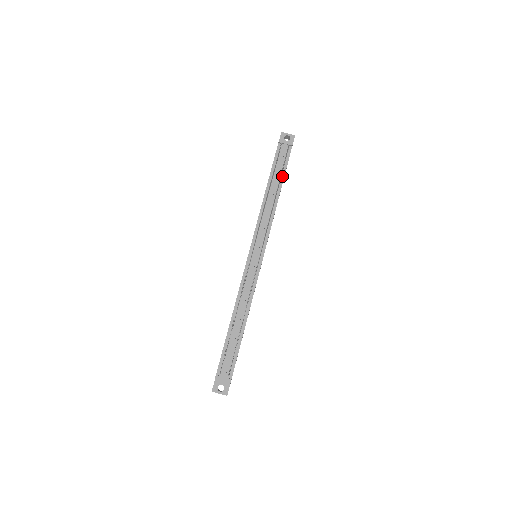
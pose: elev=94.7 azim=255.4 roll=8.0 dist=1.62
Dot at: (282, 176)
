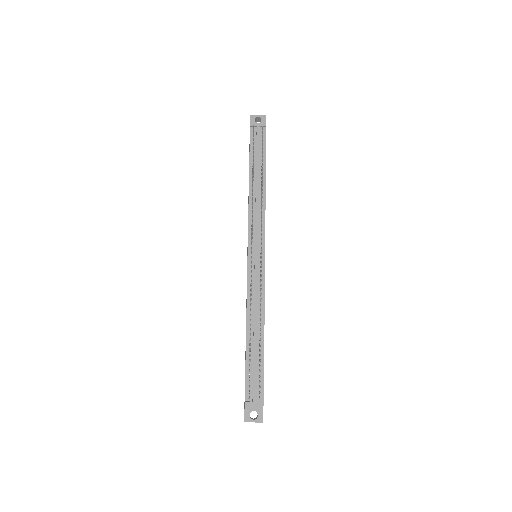
Dot at: (263, 161)
